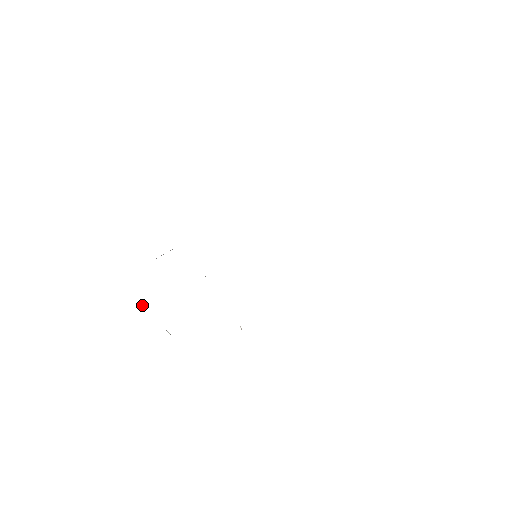
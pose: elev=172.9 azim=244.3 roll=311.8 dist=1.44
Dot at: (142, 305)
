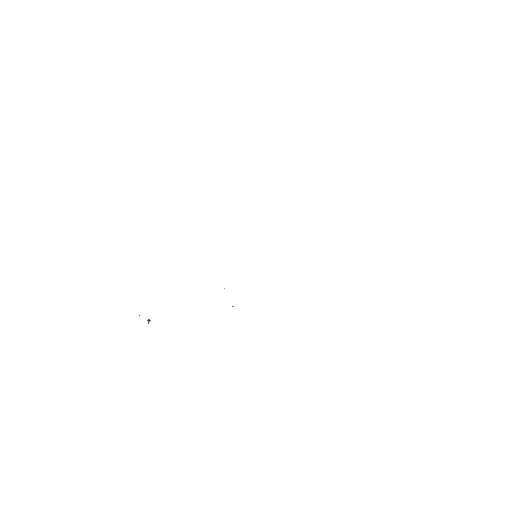
Dot at: occluded
